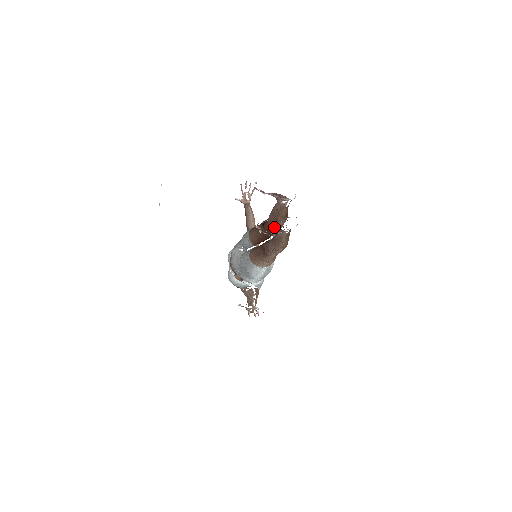
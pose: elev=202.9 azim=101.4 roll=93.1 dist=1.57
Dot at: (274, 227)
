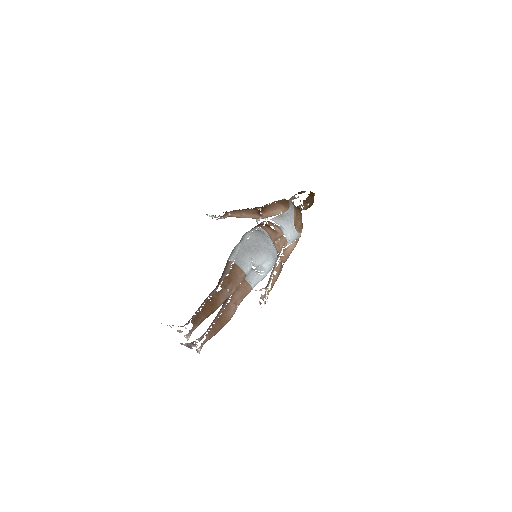
Dot at: occluded
